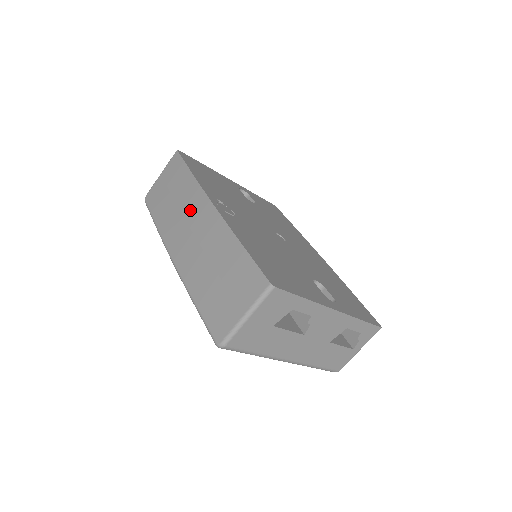
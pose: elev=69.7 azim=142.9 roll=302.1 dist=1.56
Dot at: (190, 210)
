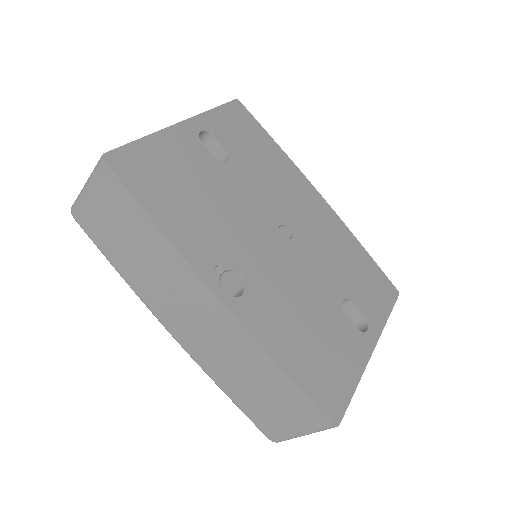
Dot at: (180, 289)
